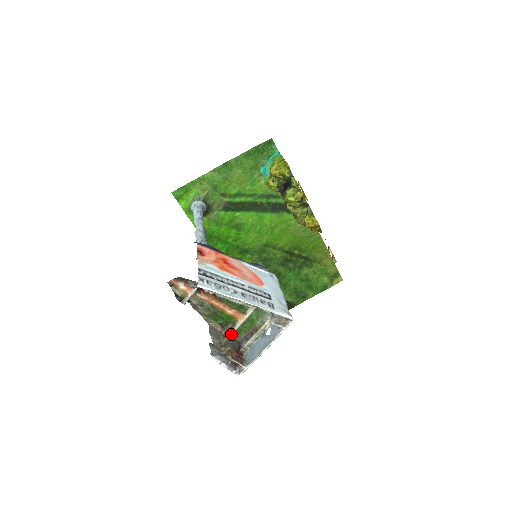
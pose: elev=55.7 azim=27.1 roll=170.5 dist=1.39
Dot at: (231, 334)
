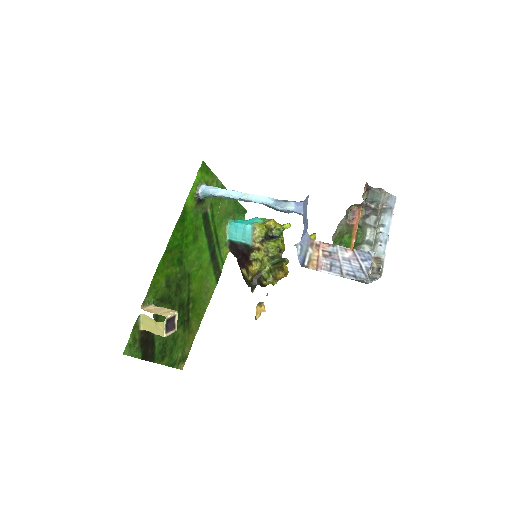
Dot at: occluded
